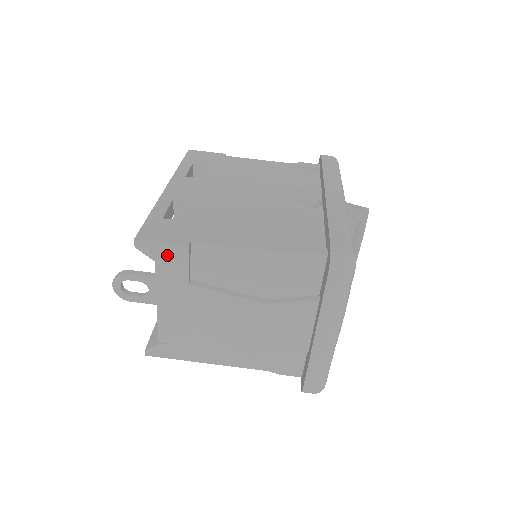
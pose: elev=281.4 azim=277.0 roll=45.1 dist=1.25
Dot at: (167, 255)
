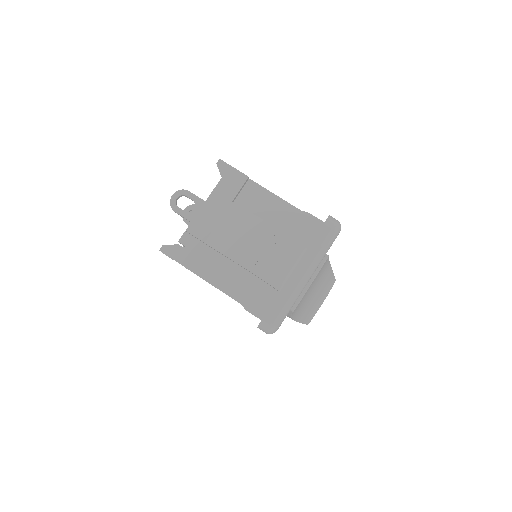
Dot at: (232, 177)
